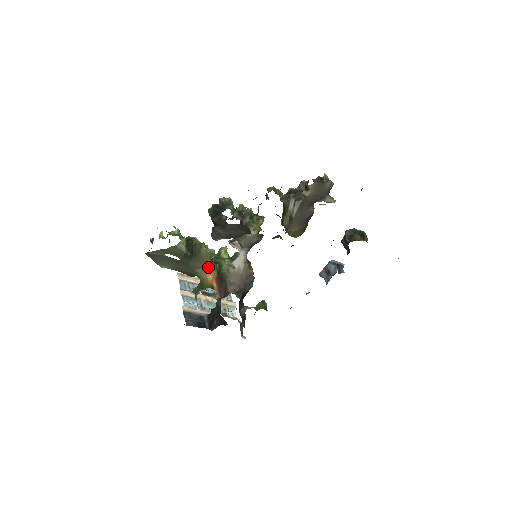
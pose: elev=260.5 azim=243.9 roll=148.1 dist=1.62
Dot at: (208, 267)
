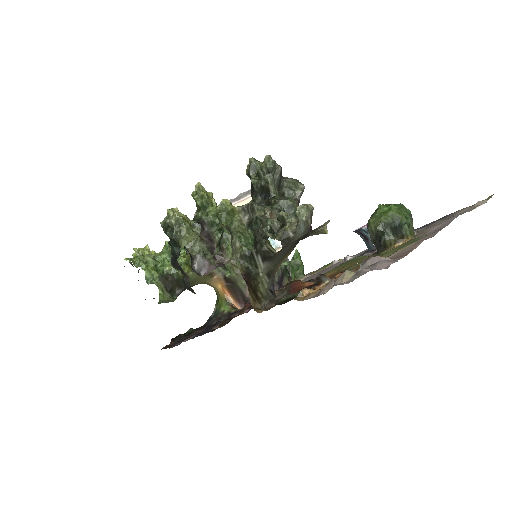
Dot at: (209, 278)
